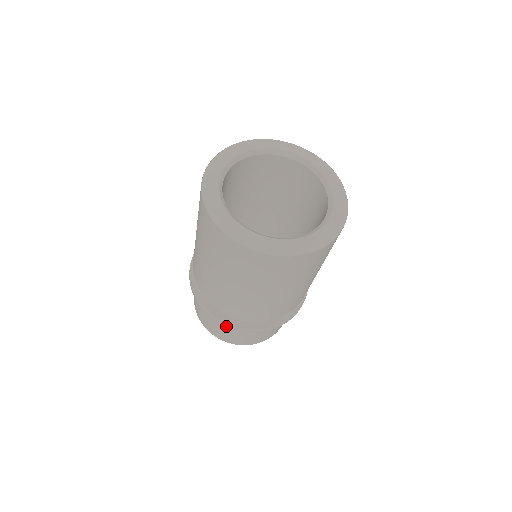
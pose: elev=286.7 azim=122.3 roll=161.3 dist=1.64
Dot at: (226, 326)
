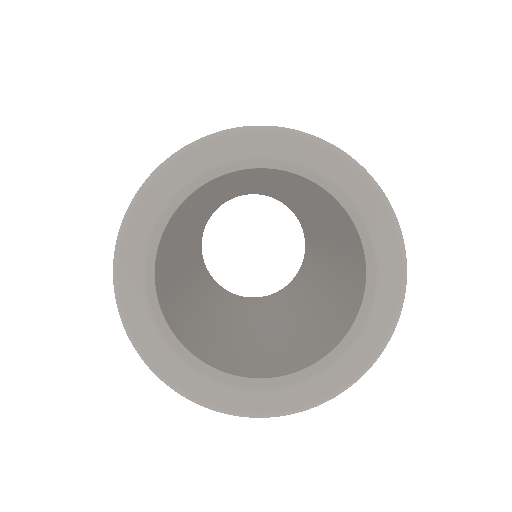
Dot at: occluded
